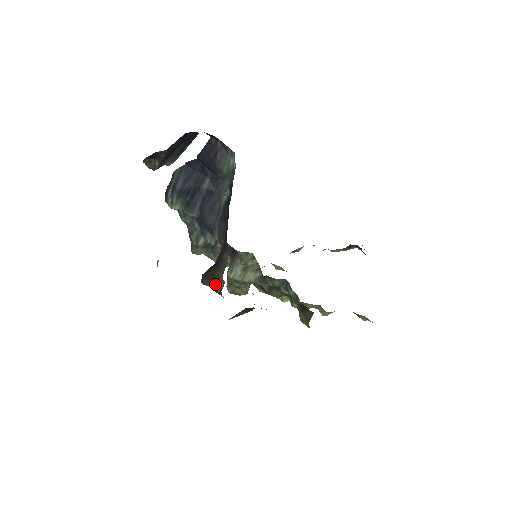
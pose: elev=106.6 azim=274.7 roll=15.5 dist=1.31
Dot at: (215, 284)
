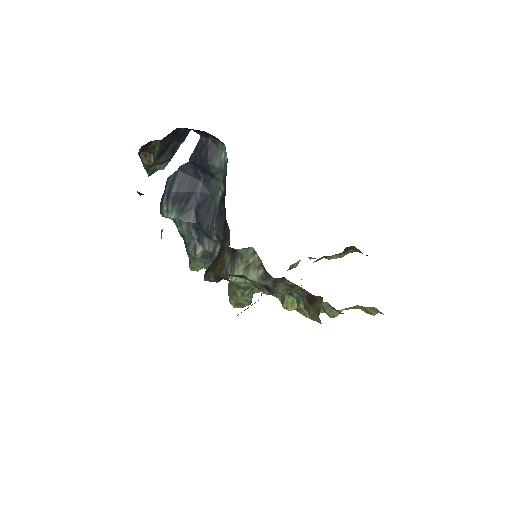
Dot at: (220, 268)
